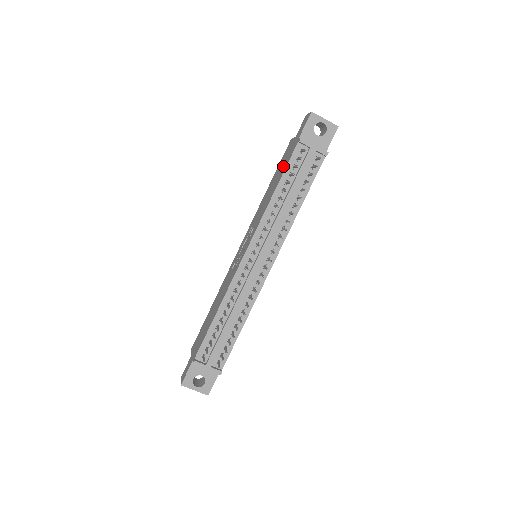
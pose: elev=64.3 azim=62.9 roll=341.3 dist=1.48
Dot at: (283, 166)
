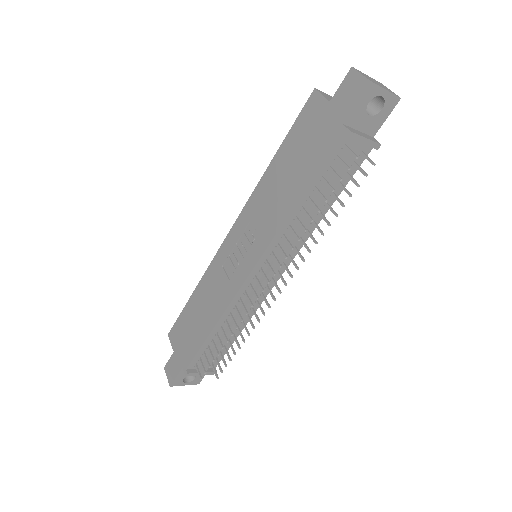
Dot at: (309, 155)
